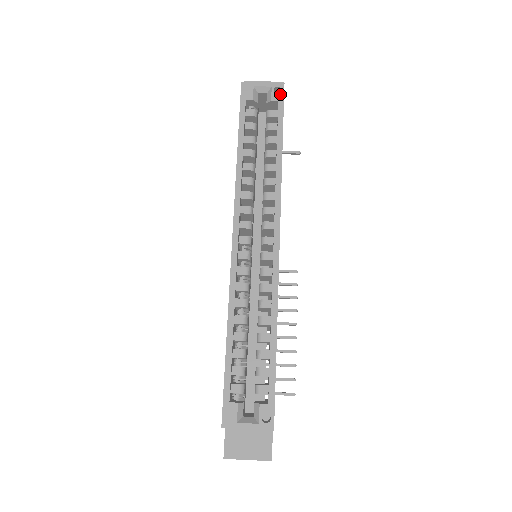
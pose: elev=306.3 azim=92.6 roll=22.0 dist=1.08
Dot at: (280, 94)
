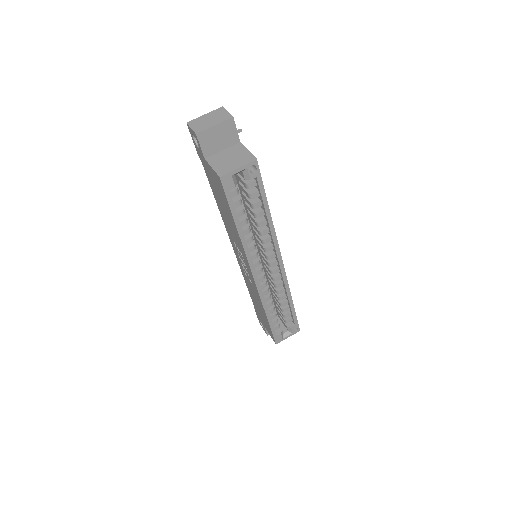
Dot at: (256, 171)
